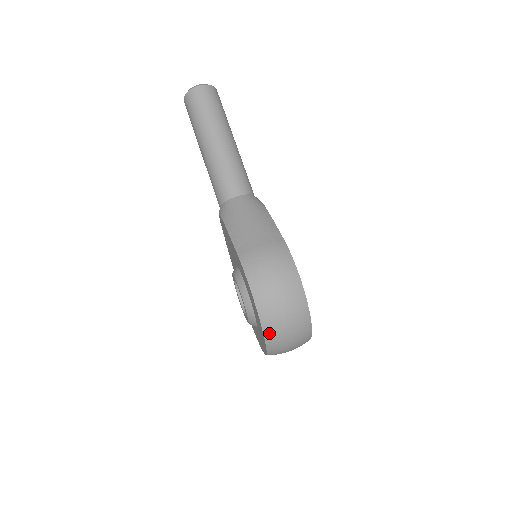
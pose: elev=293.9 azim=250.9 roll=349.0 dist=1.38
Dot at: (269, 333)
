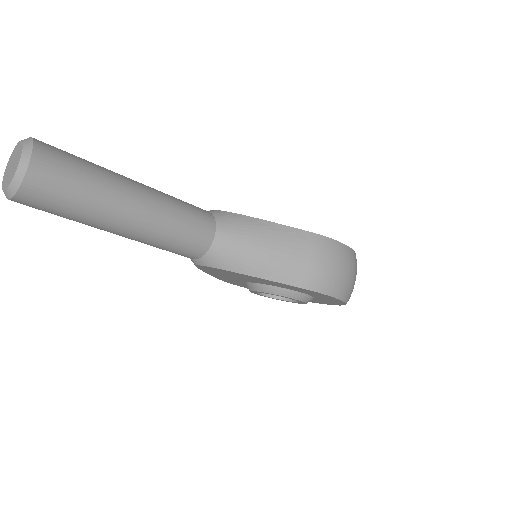
Dot at: occluded
